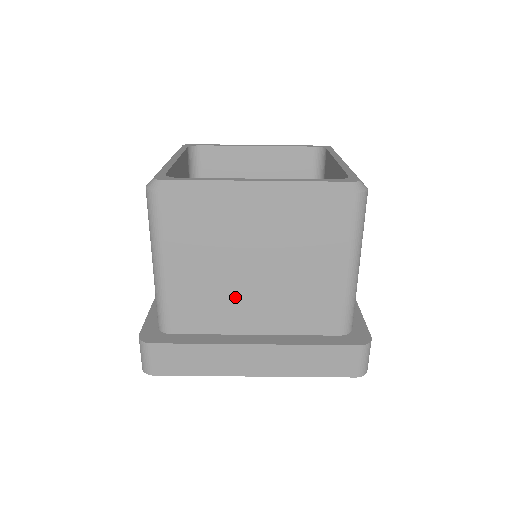
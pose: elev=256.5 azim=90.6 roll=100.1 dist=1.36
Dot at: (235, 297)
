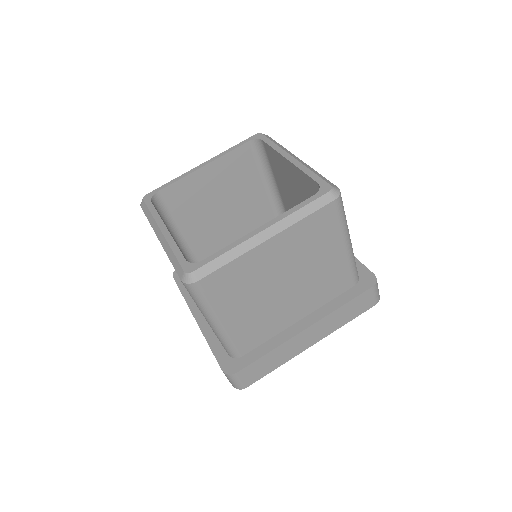
Dot at: (278, 308)
